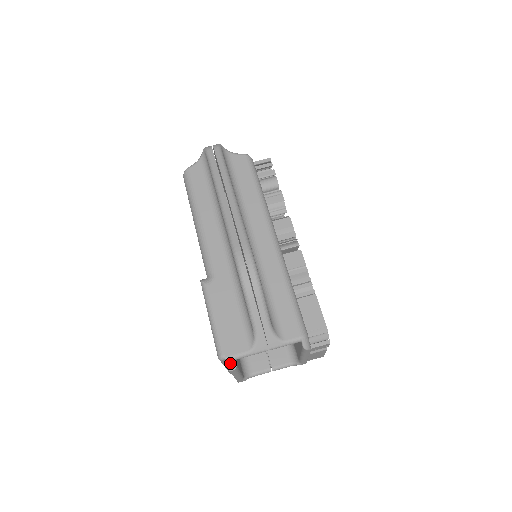
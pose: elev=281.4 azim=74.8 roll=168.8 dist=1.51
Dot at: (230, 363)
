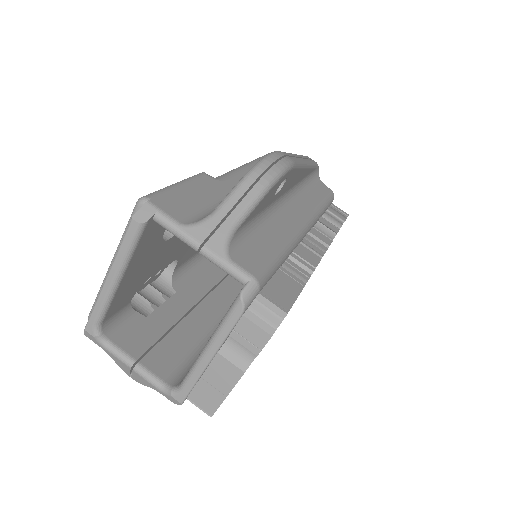
Dot at: (145, 211)
